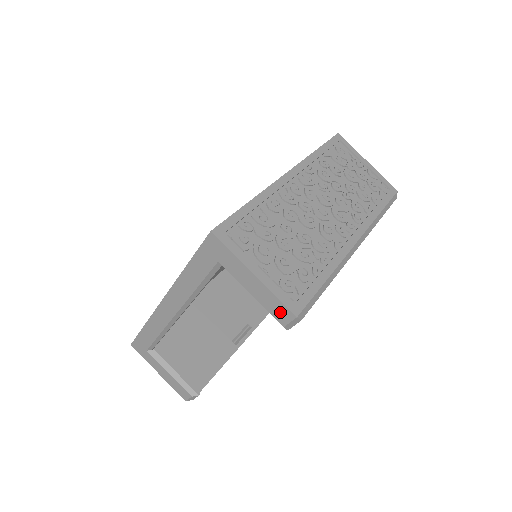
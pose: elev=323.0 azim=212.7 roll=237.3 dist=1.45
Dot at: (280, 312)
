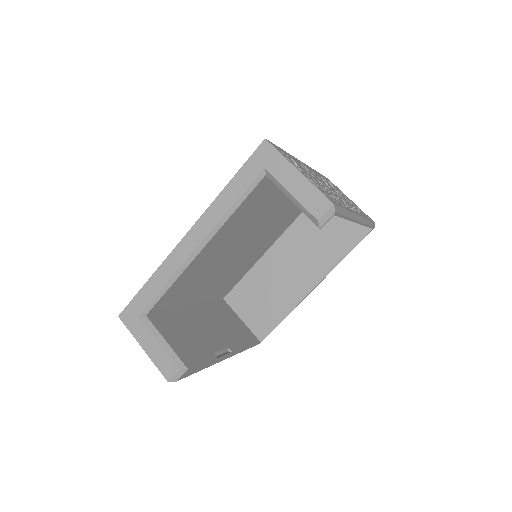
Dot at: (318, 204)
